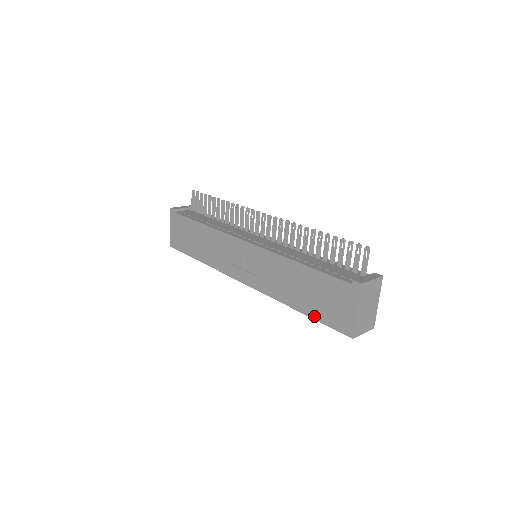
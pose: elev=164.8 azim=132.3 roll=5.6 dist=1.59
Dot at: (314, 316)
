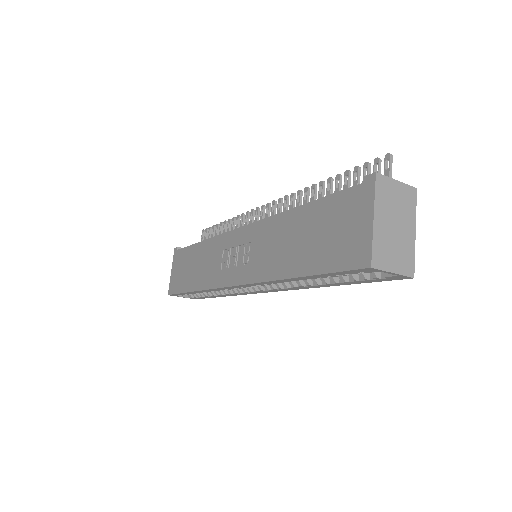
Dot at: (316, 269)
